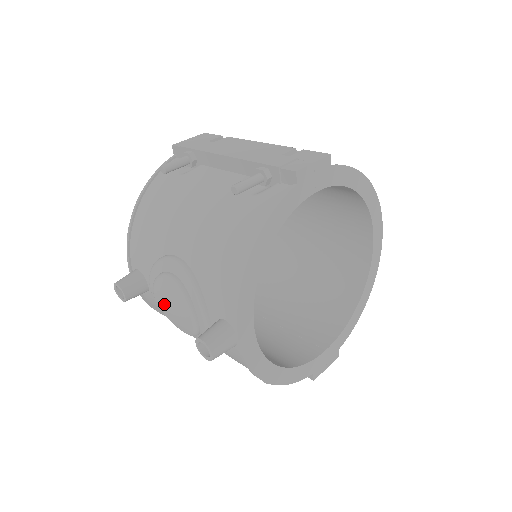
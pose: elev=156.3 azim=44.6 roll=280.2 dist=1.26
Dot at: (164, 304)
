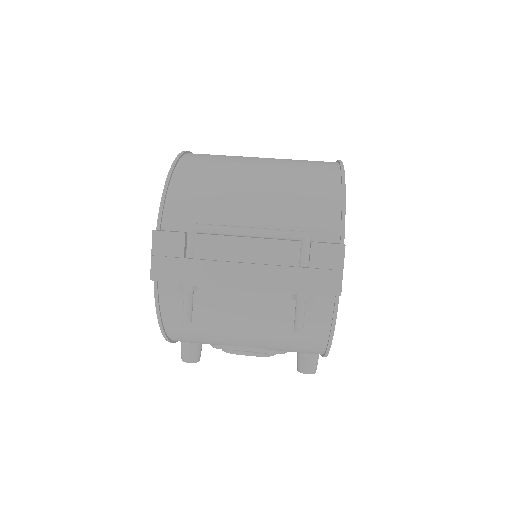
Dot at: occluded
